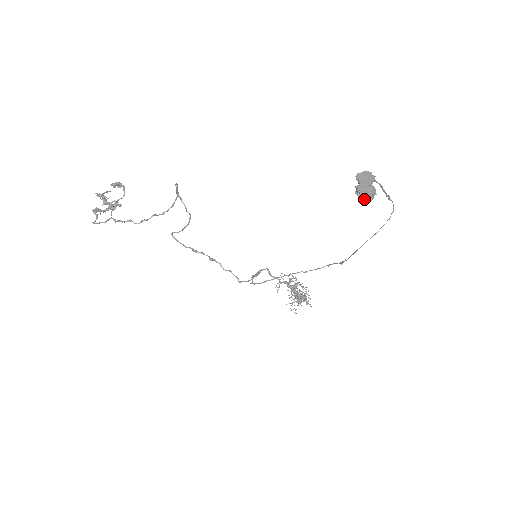
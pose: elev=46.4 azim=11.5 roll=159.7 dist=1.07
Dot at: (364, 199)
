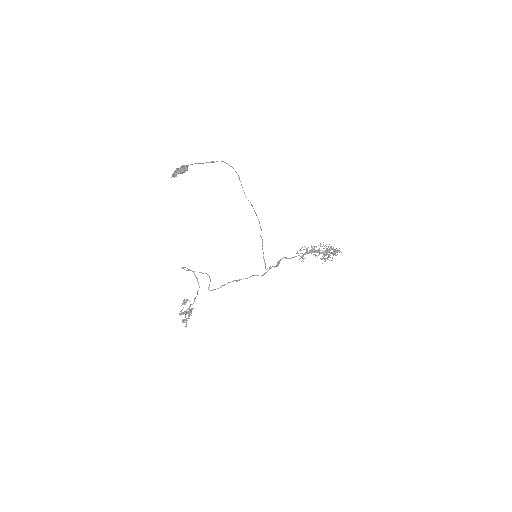
Dot at: (175, 175)
